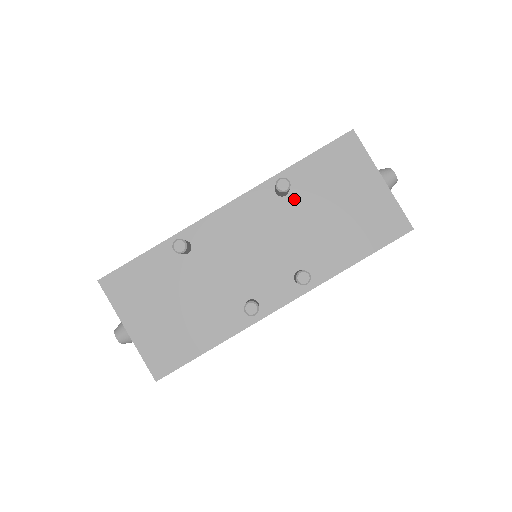
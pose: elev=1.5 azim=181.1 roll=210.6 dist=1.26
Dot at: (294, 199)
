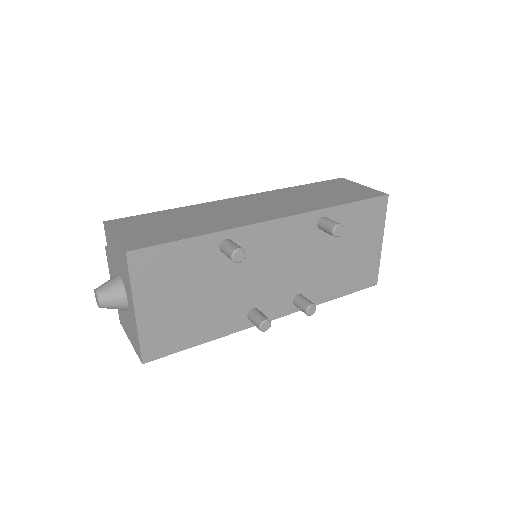
Dot at: (326, 234)
